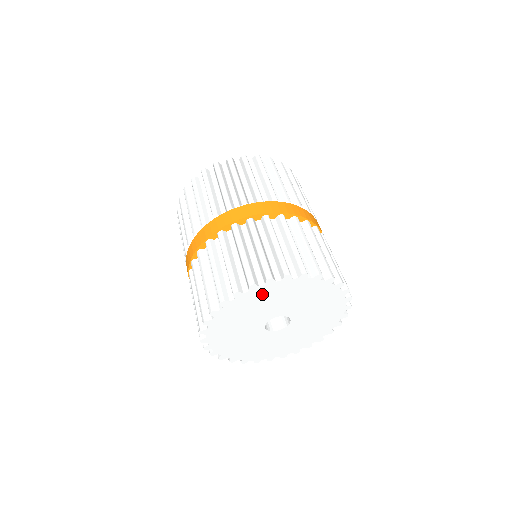
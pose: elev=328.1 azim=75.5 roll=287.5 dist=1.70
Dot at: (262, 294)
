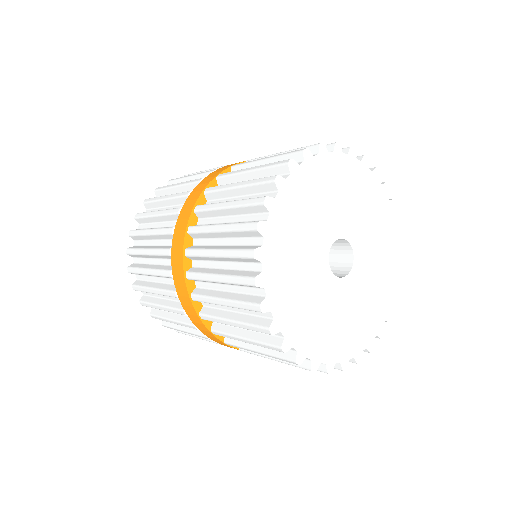
Dot at: (329, 172)
